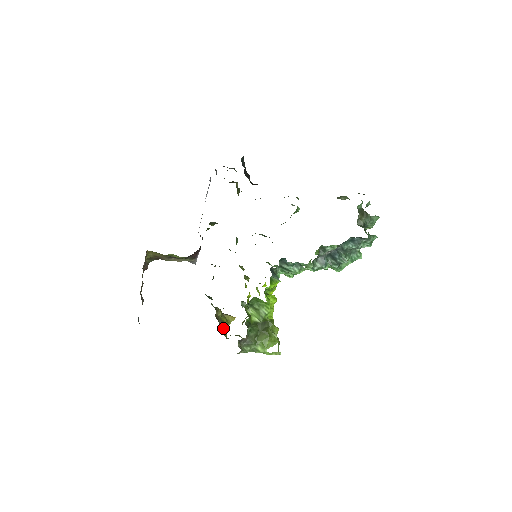
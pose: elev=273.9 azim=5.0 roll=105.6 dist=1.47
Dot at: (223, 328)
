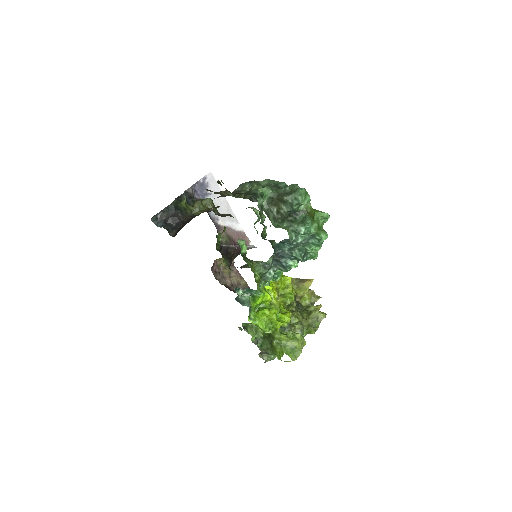
Dot at: (299, 300)
